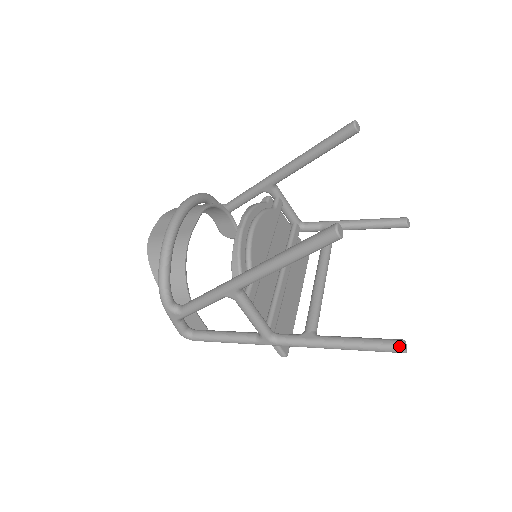
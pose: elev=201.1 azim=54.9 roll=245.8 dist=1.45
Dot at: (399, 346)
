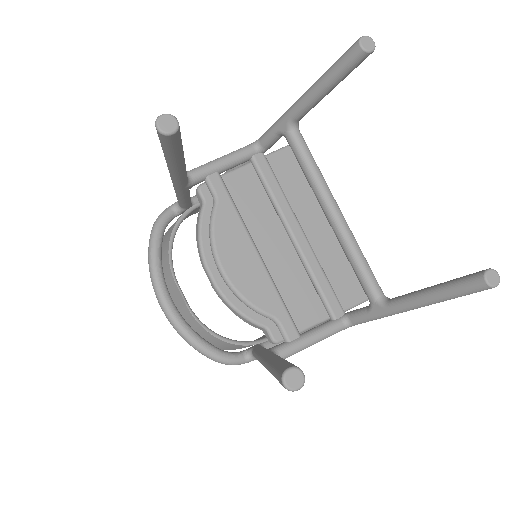
Dot at: (484, 288)
